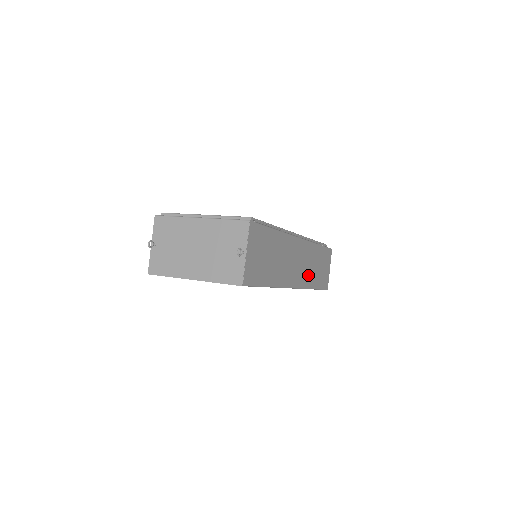
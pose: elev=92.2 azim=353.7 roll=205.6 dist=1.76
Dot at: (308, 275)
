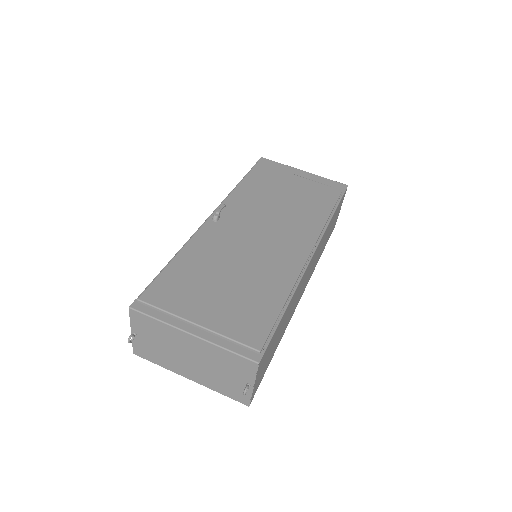
Dot at: occluded
